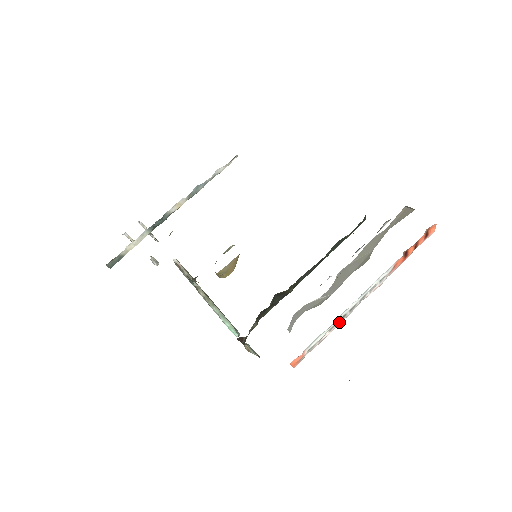
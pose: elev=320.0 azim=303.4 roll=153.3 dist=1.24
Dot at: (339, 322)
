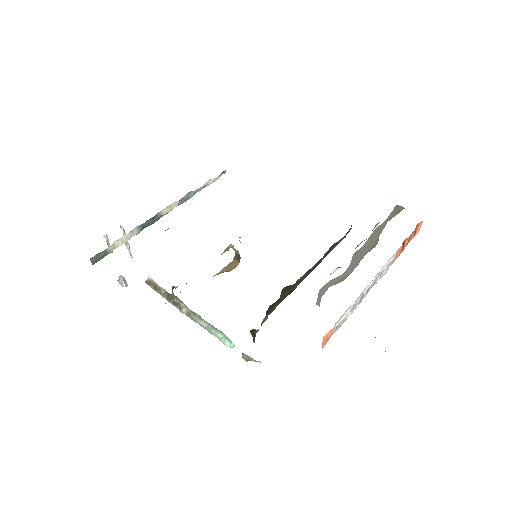
Dot at: (358, 303)
